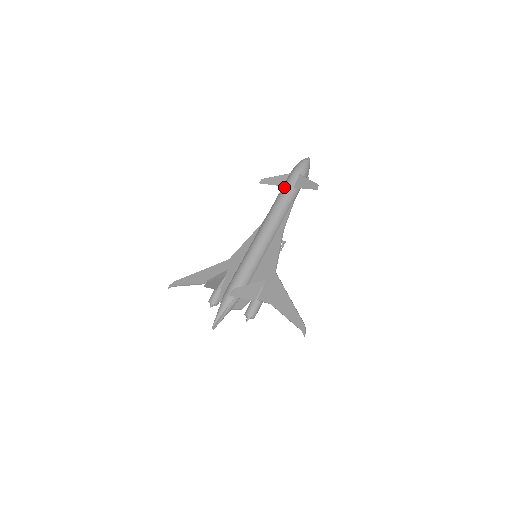
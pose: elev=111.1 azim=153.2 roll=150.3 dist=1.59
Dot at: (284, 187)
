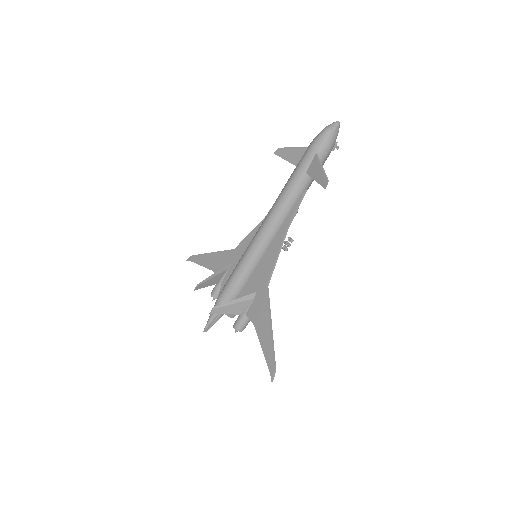
Dot at: (295, 170)
